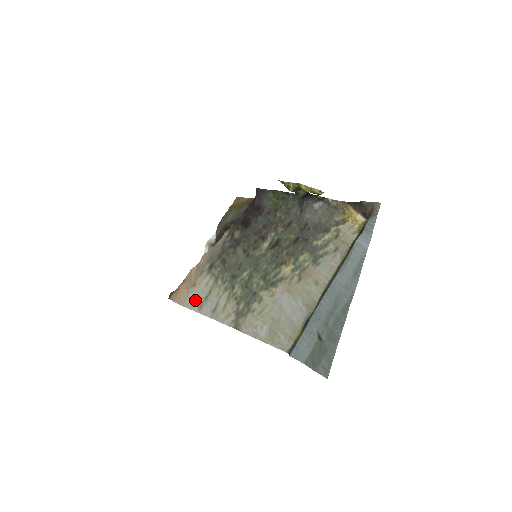
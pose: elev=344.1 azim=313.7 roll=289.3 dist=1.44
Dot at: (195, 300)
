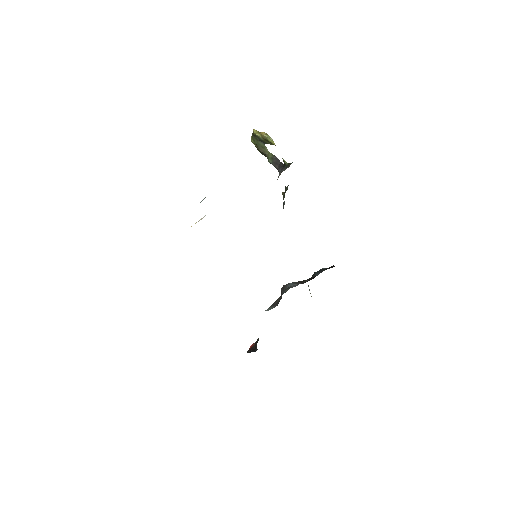
Dot at: occluded
